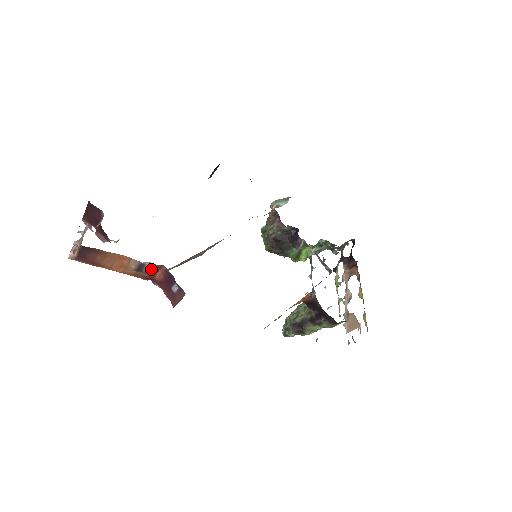
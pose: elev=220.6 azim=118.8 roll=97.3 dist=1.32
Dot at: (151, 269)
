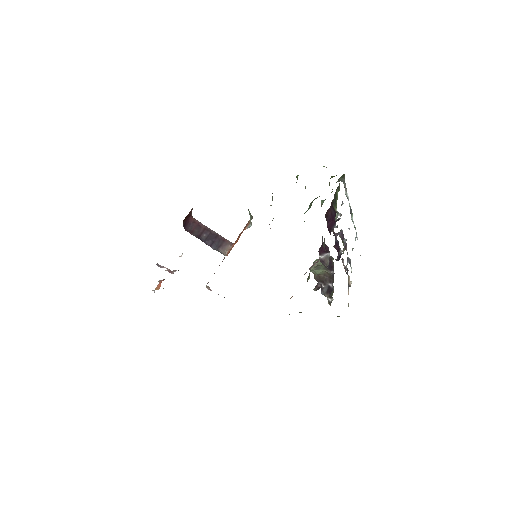
Dot at: occluded
